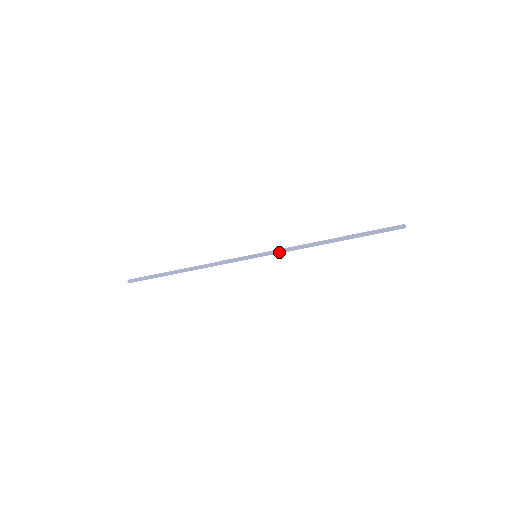
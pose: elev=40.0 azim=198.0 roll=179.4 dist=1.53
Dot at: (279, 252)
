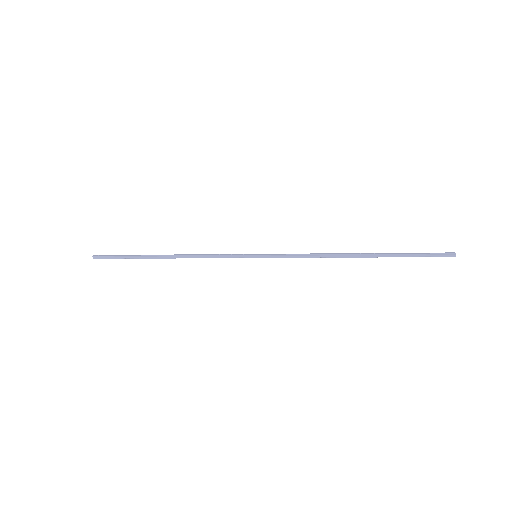
Dot at: (286, 257)
